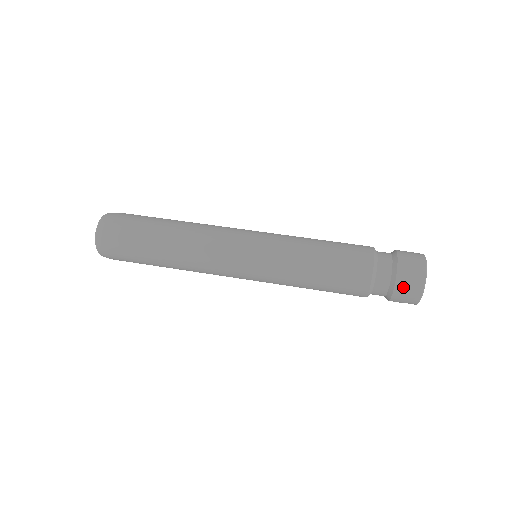
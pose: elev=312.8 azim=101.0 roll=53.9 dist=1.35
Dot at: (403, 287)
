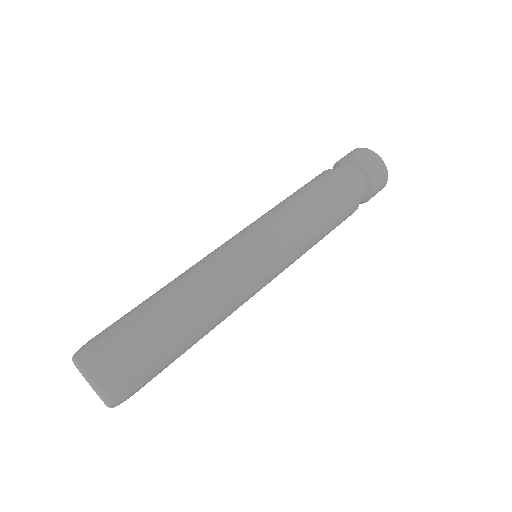
Dot at: (377, 184)
